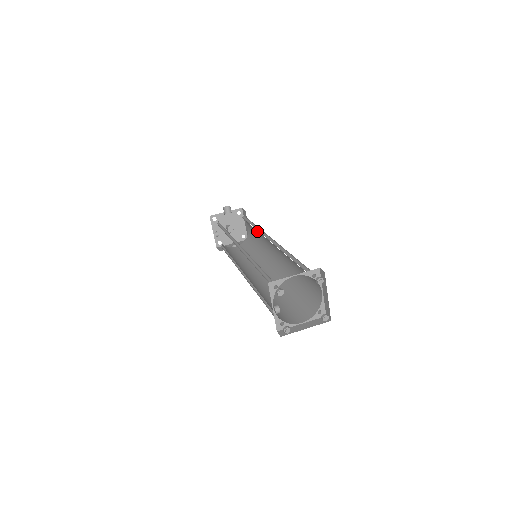
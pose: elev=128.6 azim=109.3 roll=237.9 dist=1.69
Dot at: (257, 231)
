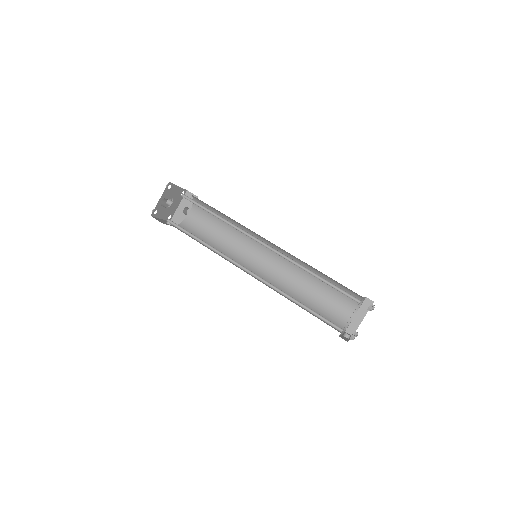
Dot at: occluded
